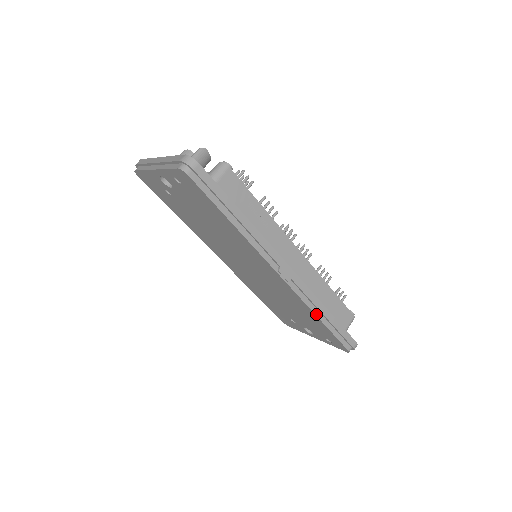
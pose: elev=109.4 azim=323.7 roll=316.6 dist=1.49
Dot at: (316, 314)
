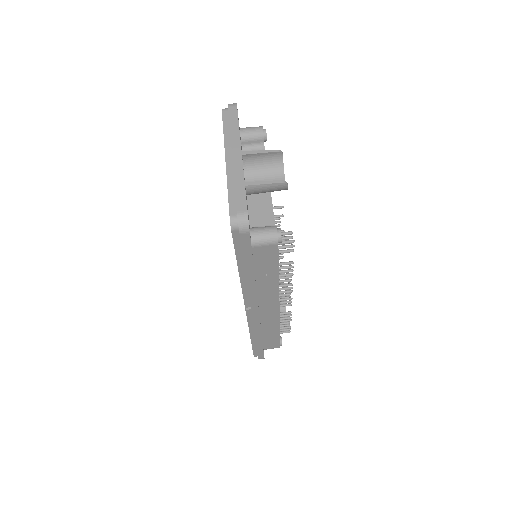
Dot at: (251, 335)
